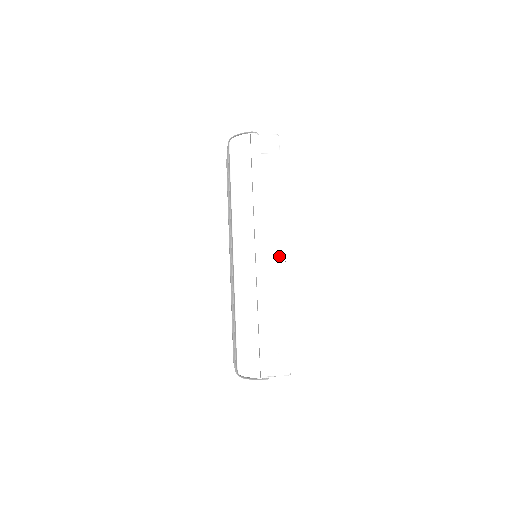
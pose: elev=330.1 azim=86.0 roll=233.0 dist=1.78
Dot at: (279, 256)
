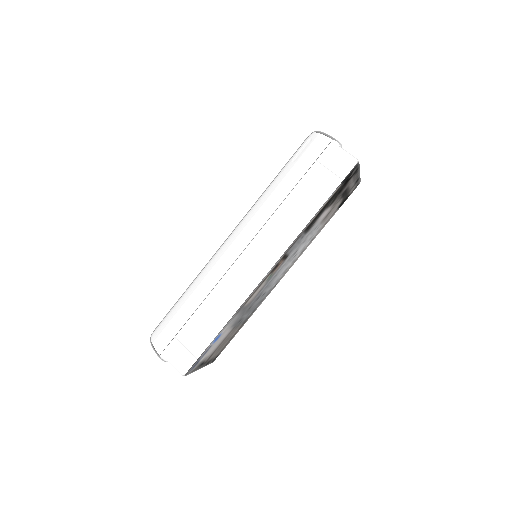
Dot at: (259, 273)
